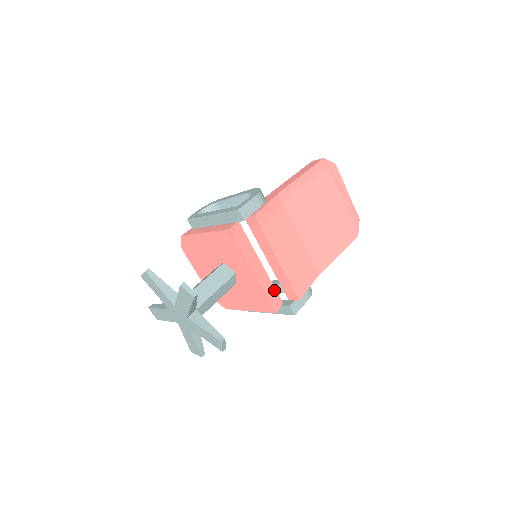
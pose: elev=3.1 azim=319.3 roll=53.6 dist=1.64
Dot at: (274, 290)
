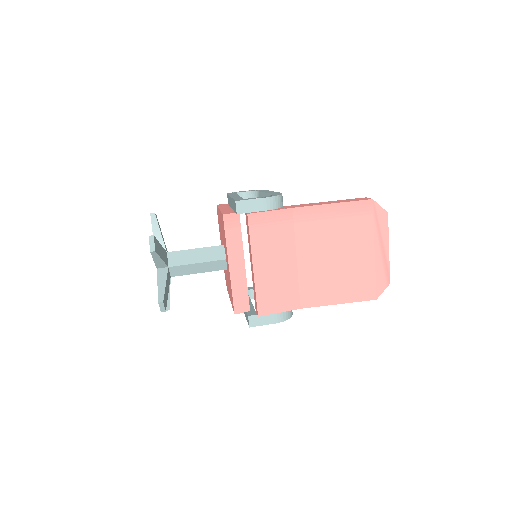
Dot at: (246, 294)
